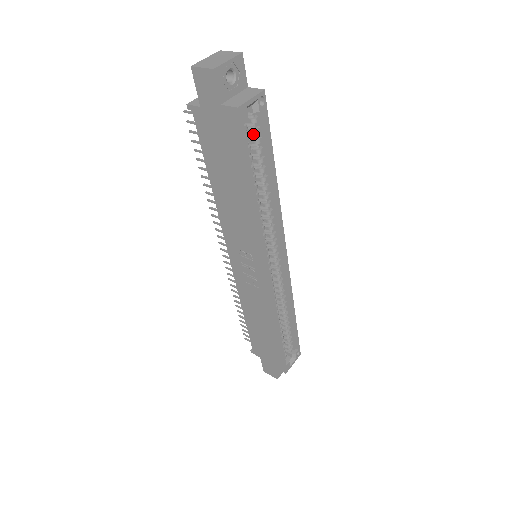
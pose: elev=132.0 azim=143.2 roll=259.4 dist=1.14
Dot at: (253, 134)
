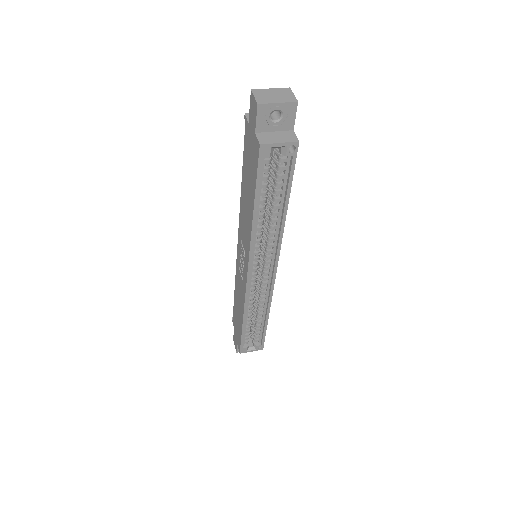
Dot at: (277, 169)
